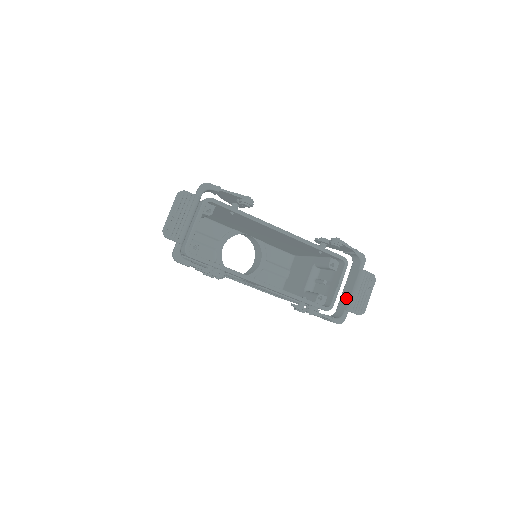
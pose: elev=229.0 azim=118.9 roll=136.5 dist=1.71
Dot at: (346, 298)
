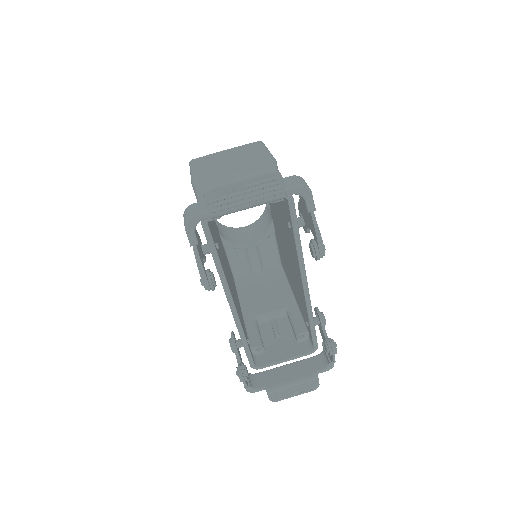
Dot at: (278, 378)
